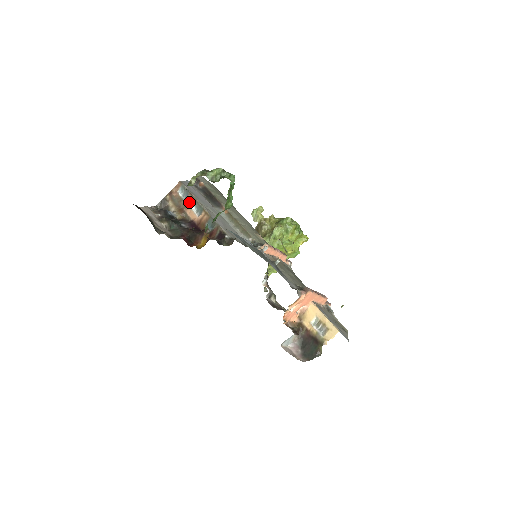
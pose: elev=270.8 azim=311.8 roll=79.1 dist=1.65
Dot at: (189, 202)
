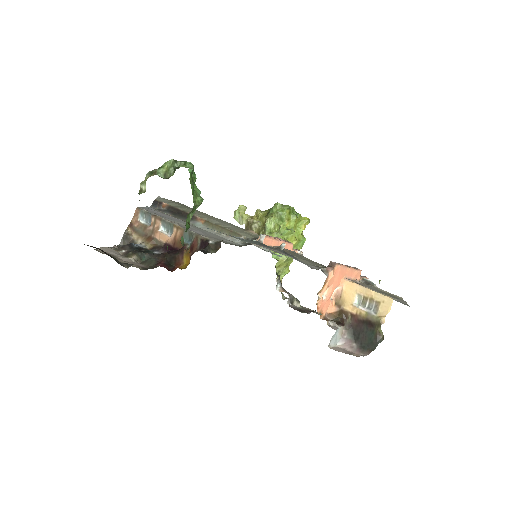
Dot at: (155, 225)
